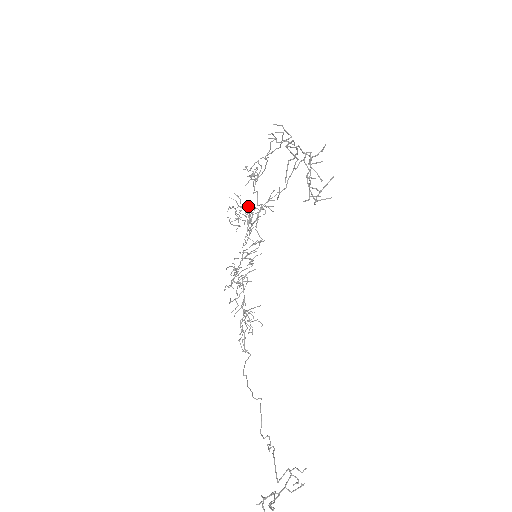
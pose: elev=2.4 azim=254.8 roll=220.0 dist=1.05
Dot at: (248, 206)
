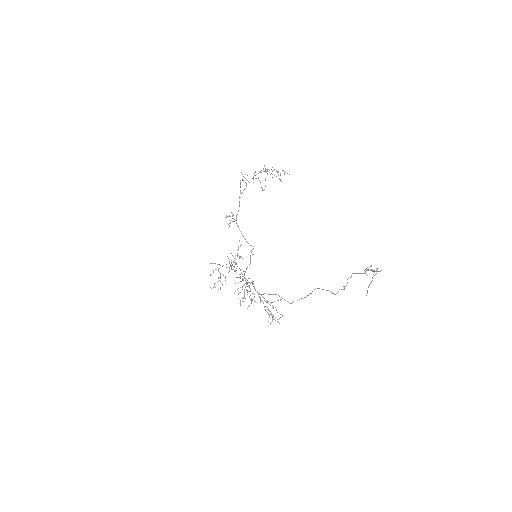
Dot at: occluded
